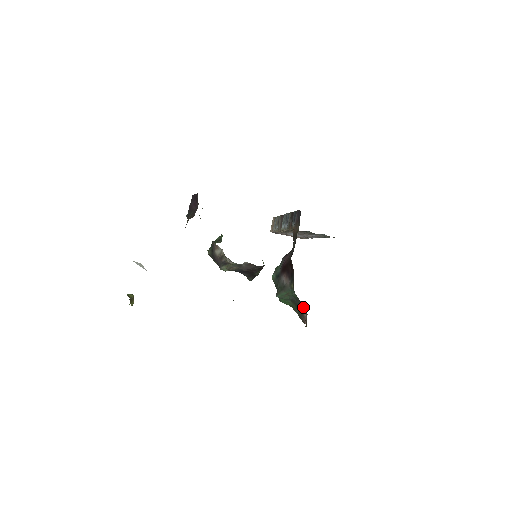
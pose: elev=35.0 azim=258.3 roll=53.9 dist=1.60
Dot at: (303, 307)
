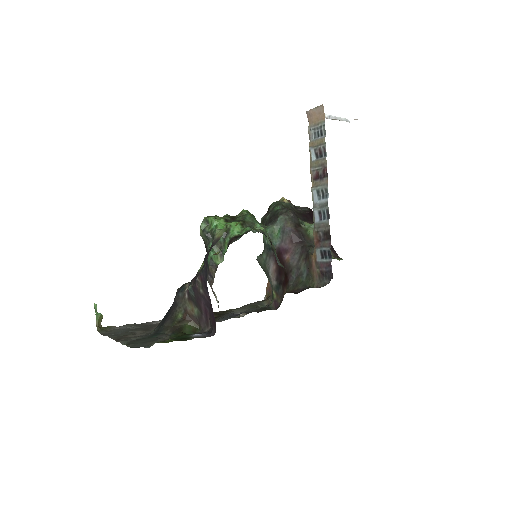
Dot at: occluded
